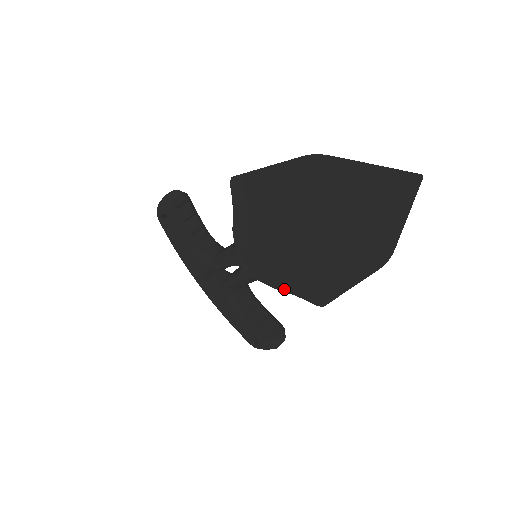
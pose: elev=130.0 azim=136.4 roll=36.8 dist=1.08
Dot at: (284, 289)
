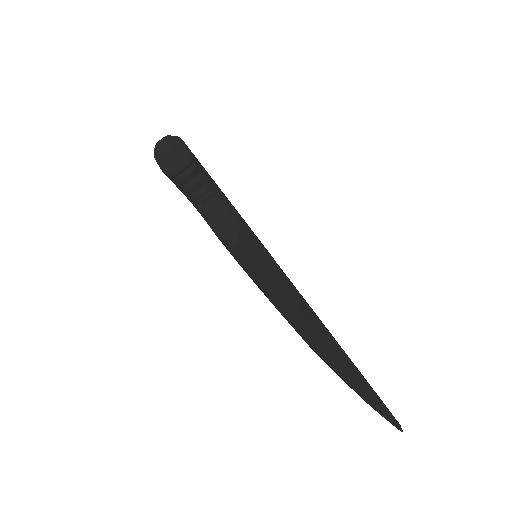
Dot at: occluded
